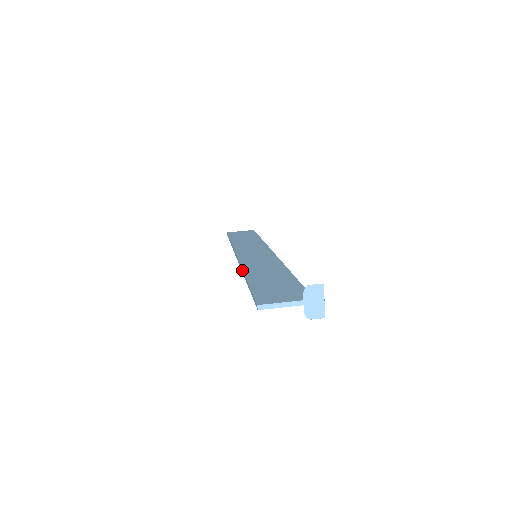
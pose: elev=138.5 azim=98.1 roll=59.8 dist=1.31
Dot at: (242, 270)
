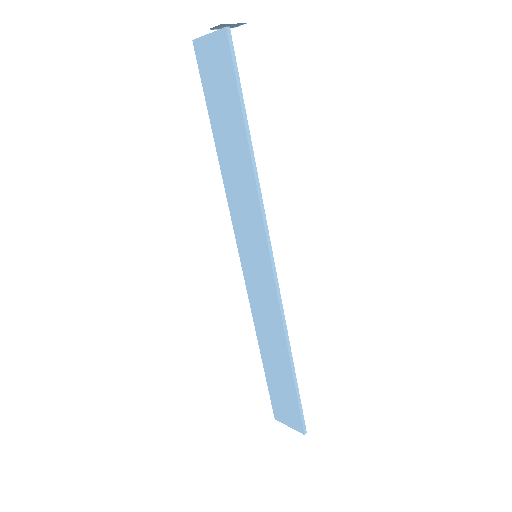
Dot at: (226, 182)
